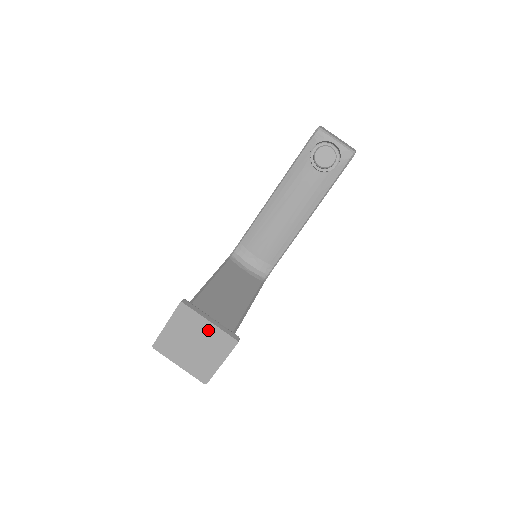
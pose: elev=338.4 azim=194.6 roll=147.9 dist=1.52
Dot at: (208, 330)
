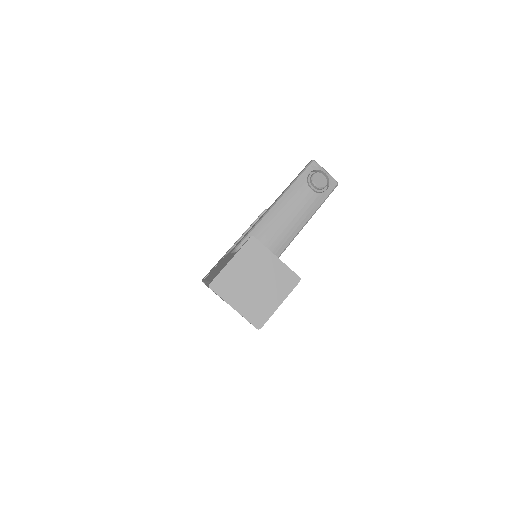
Dot at: (274, 266)
